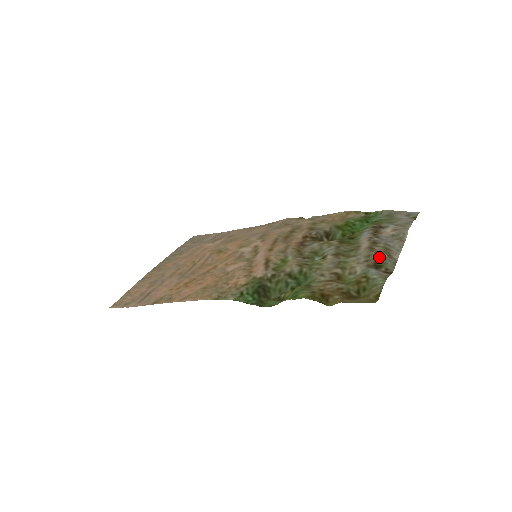
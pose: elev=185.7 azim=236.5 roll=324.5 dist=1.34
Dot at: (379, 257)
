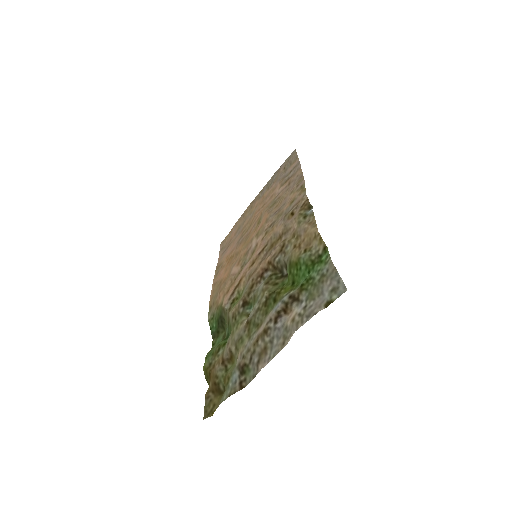
Dot at: (251, 359)
